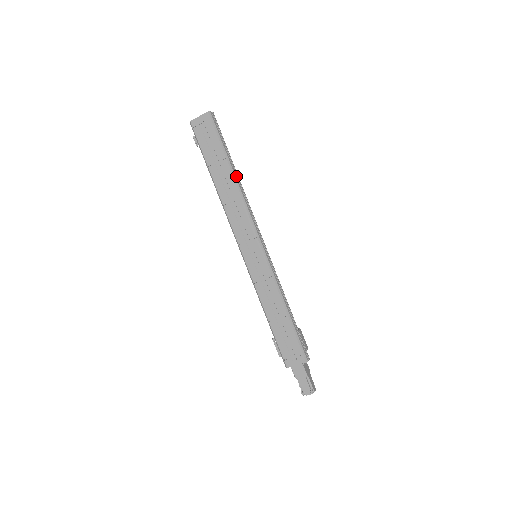
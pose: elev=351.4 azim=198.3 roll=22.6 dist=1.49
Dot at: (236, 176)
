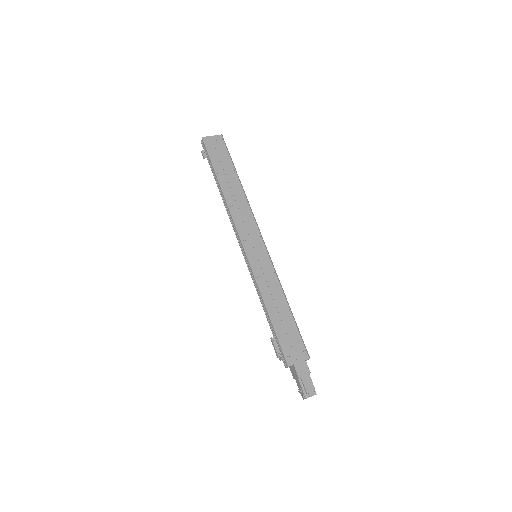
Dot at: (242, 186)
